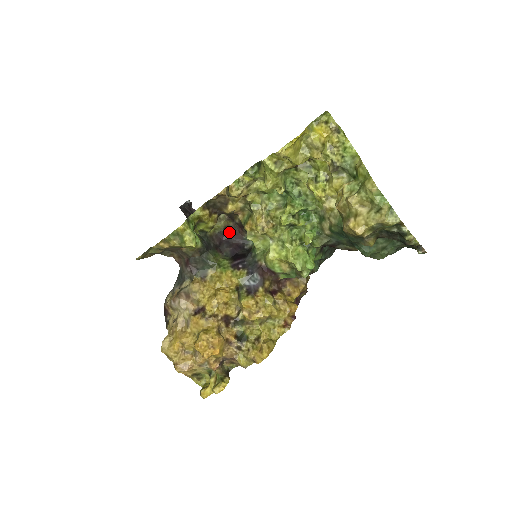
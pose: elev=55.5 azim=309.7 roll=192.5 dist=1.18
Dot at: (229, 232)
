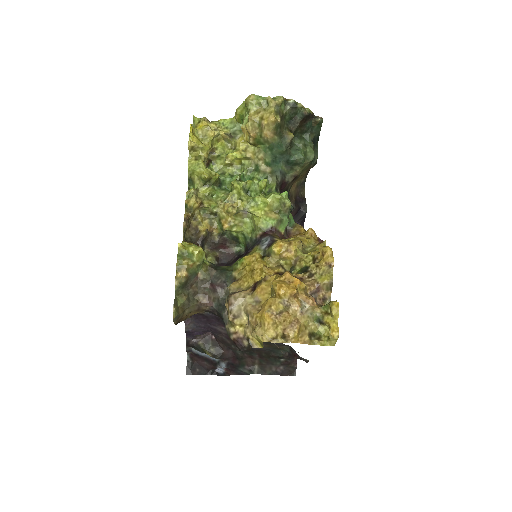
Dot at: (222, 260)
